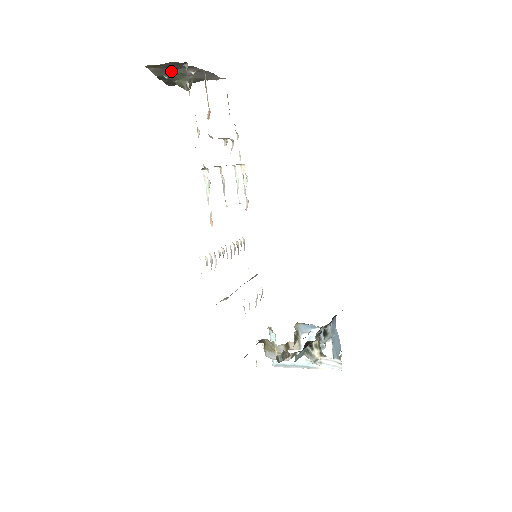
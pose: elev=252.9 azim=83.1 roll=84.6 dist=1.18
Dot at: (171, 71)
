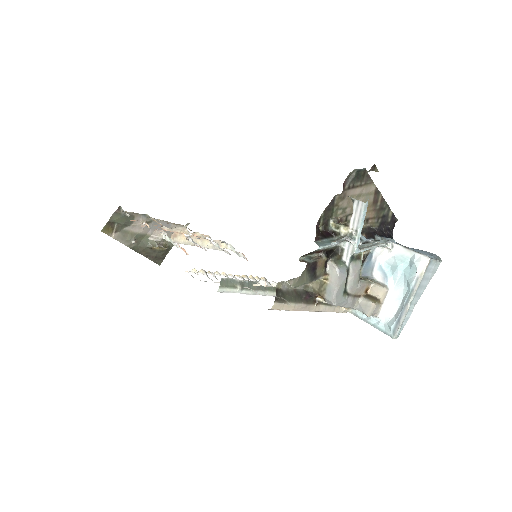
Dot at: (131, 233)
